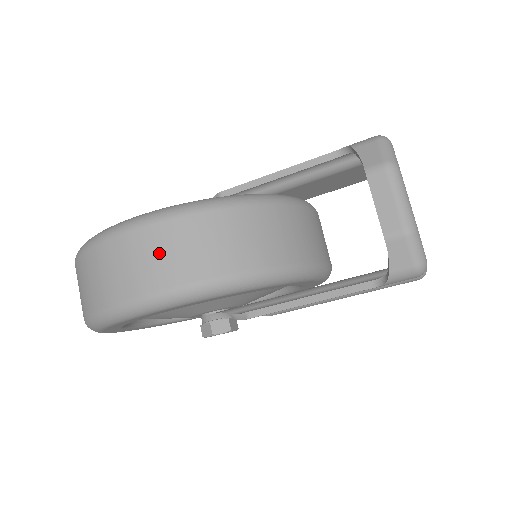
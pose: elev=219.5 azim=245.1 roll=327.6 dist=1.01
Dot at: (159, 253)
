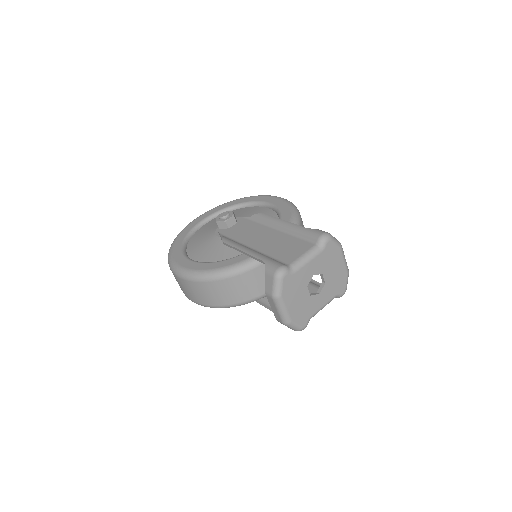
Dot at: (189, 290)
